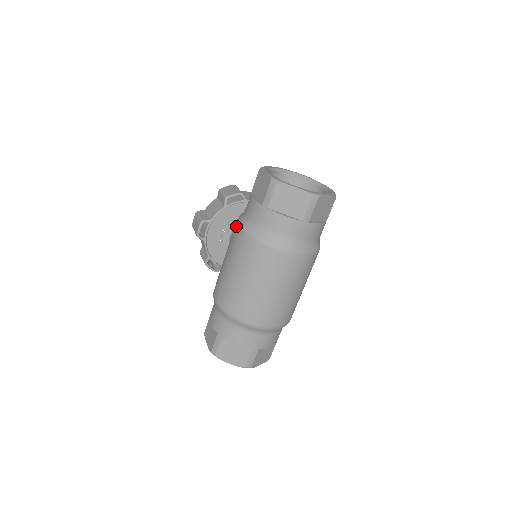
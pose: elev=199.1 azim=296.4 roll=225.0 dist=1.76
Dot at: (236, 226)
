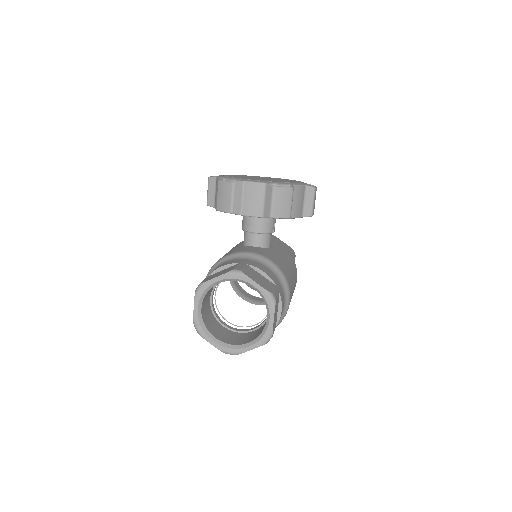
Dot at: occluded
